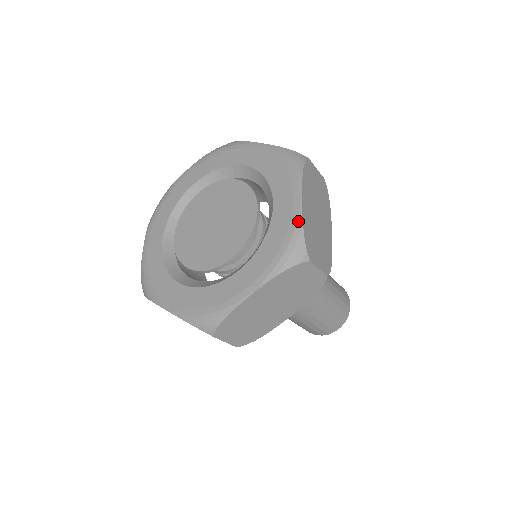
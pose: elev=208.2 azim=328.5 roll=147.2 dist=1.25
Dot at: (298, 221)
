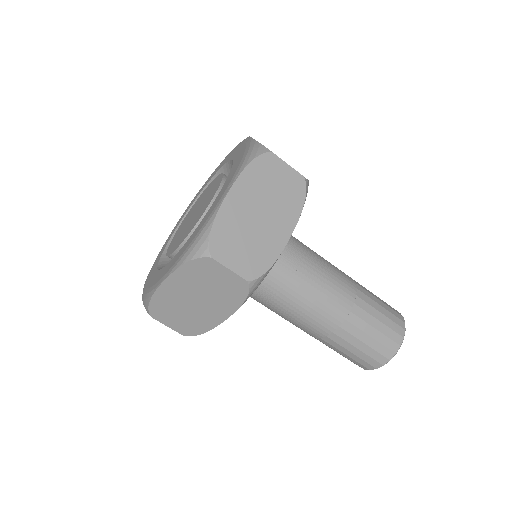
Dot at: (213, 215)
